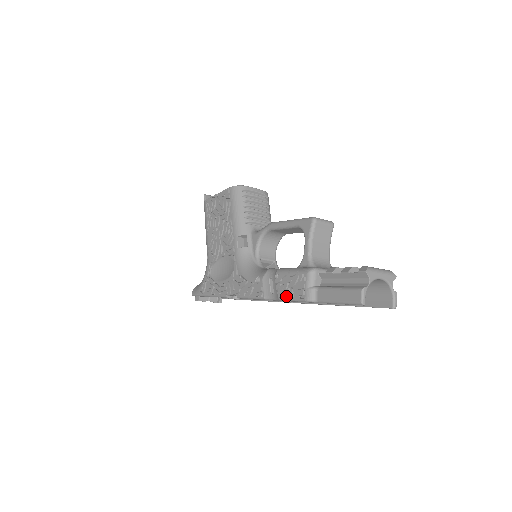
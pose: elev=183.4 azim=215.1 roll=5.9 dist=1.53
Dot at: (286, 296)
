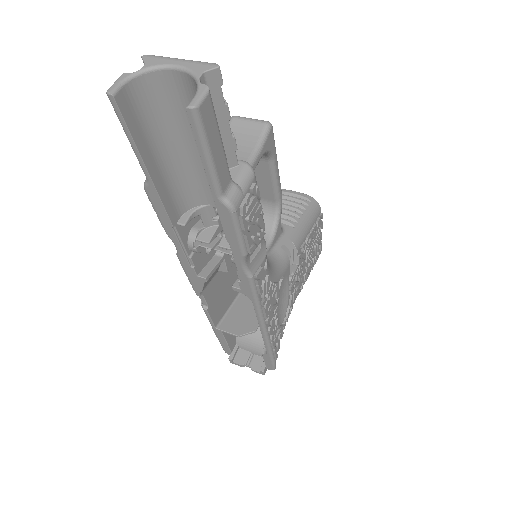
Dot at: occluded
